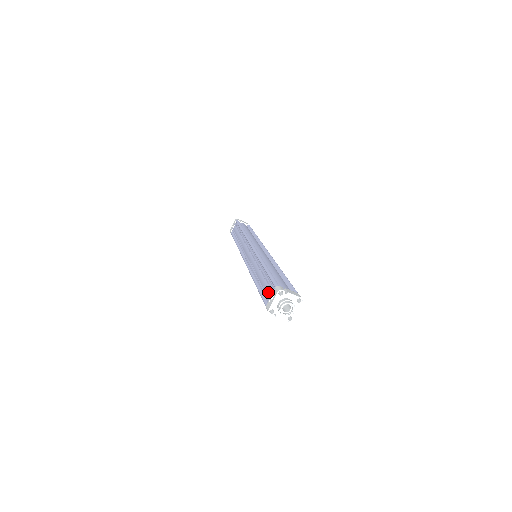
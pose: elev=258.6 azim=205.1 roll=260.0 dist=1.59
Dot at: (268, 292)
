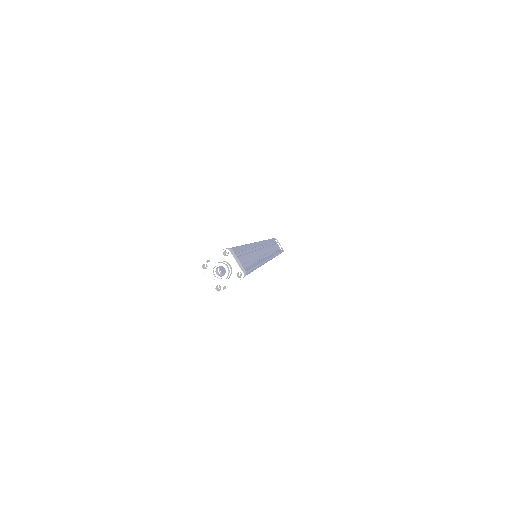
Dot at: occluded
